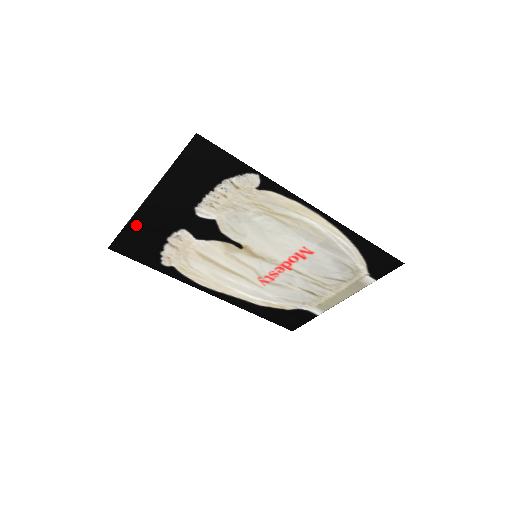
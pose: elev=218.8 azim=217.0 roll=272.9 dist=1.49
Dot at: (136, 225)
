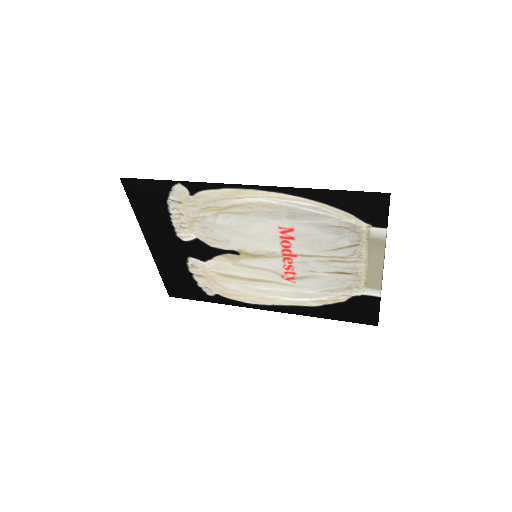
Dot at: (164, 269)
